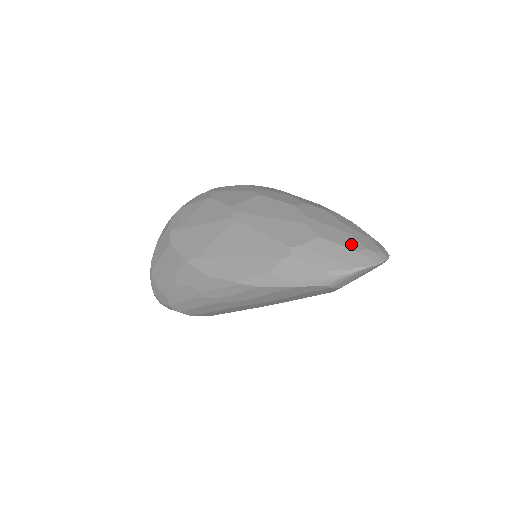
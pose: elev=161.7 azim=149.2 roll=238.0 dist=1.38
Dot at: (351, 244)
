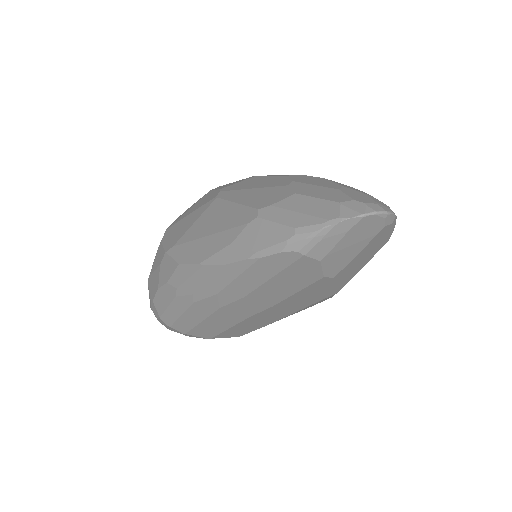
Dot at: (334, 197)
